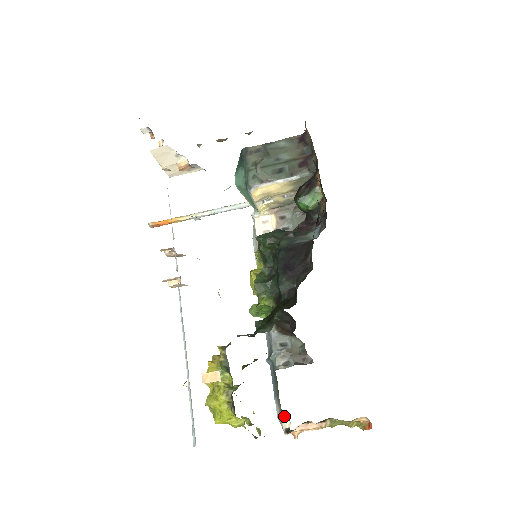
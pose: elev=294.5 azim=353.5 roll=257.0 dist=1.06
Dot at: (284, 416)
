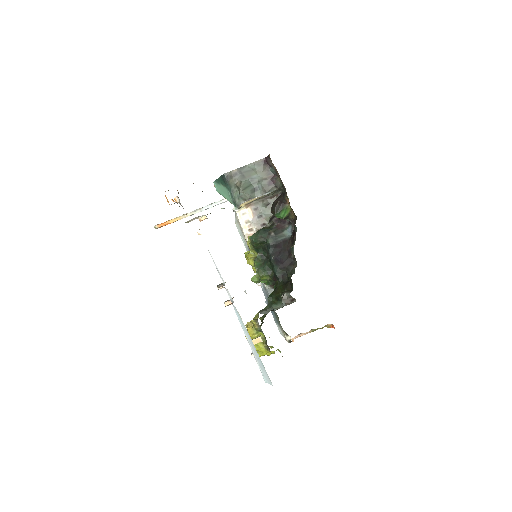
Dot at: (286, 334)
